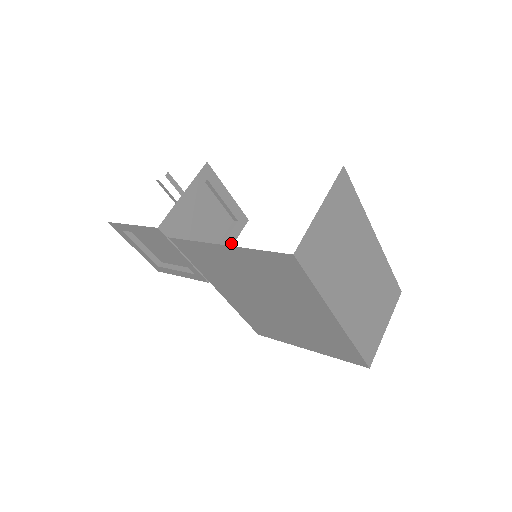
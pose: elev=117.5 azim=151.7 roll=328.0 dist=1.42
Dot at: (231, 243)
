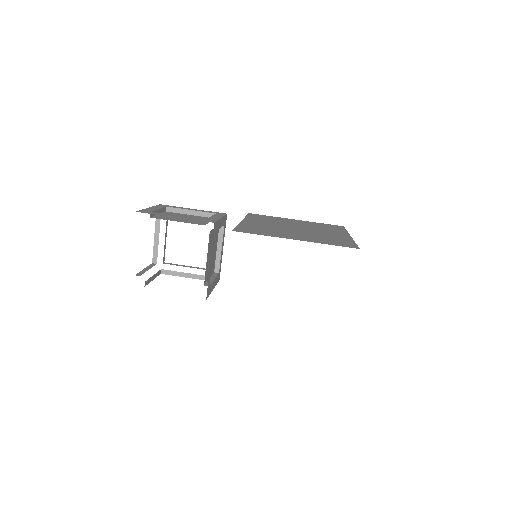
Dot at: (223, 242)
